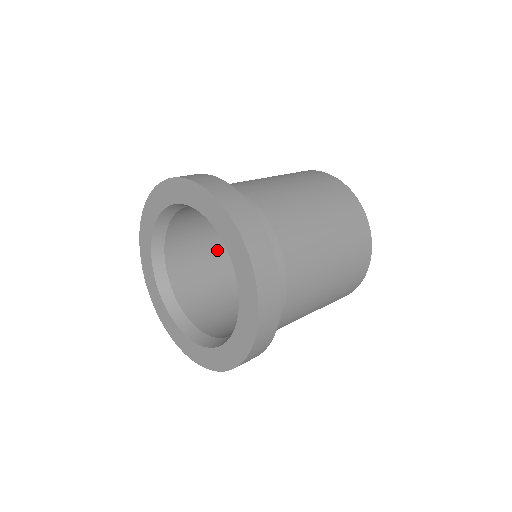
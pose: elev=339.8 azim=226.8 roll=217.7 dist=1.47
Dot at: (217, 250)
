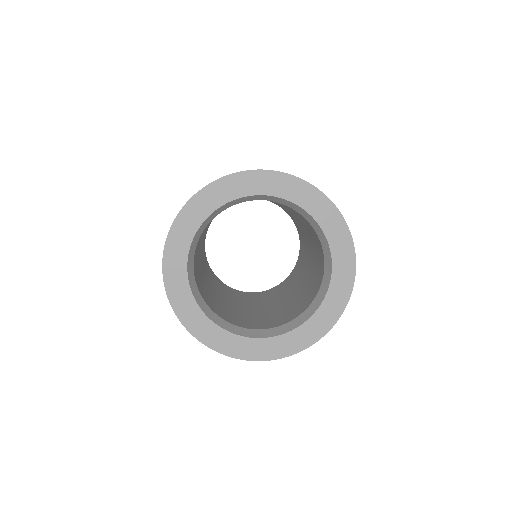
Dot at: (234, 307)
